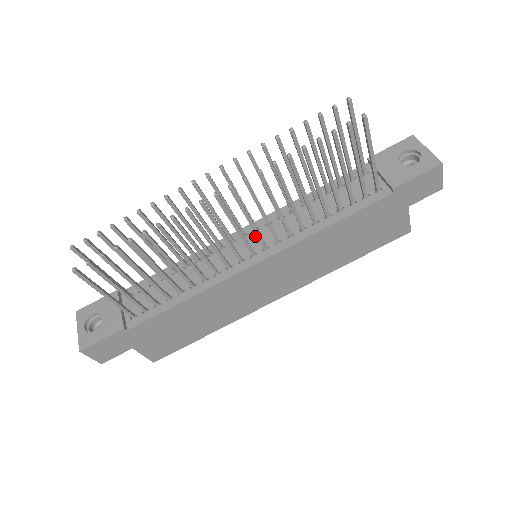
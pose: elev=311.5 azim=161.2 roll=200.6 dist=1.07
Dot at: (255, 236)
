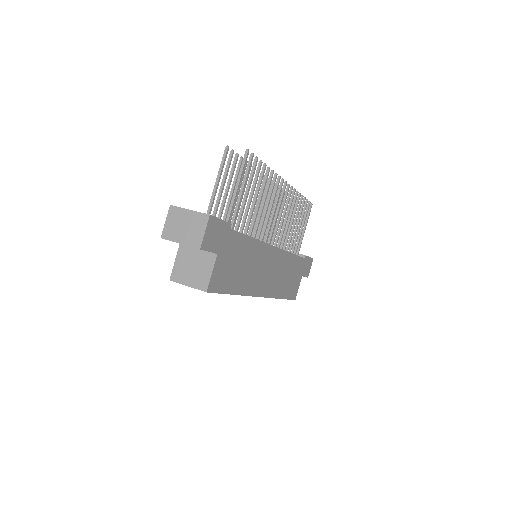
Dot at: occluded
